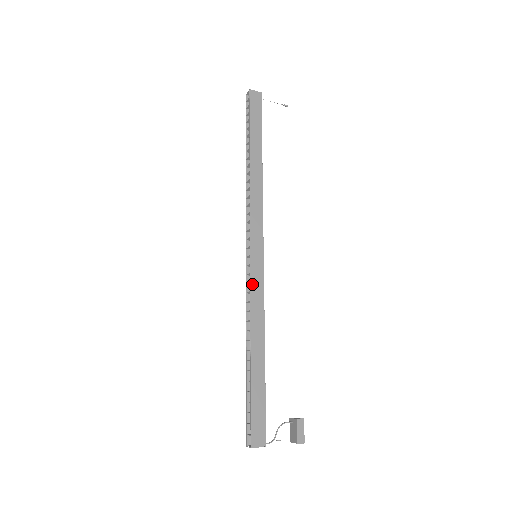
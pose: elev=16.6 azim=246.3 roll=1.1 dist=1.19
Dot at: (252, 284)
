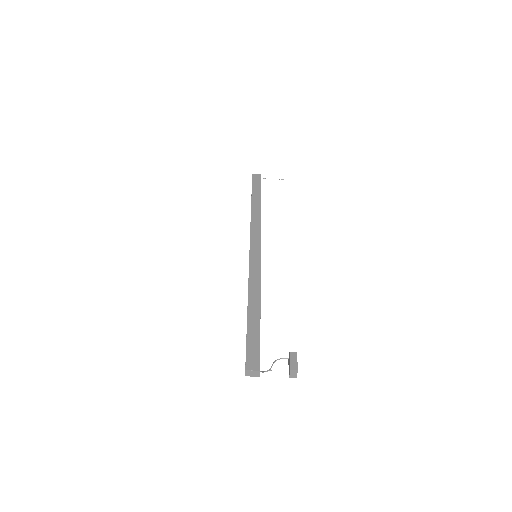
Dot at: (250, 269)
